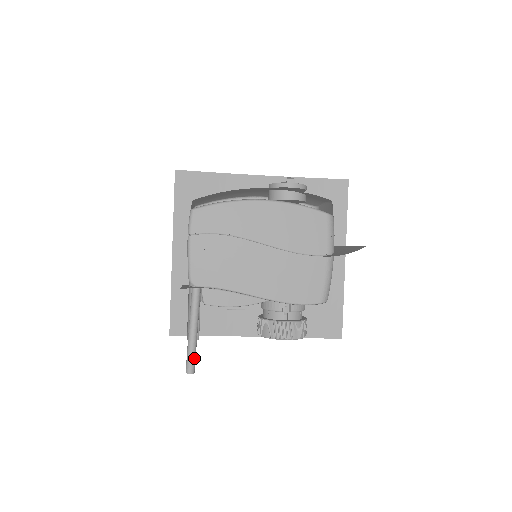
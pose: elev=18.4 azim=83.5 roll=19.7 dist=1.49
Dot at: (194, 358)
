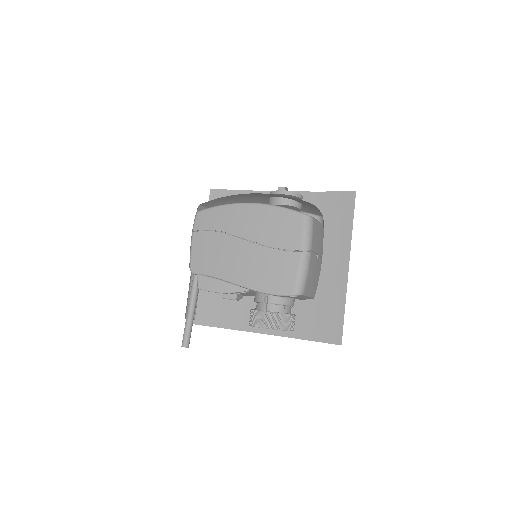
Dot at: (188, 334)
